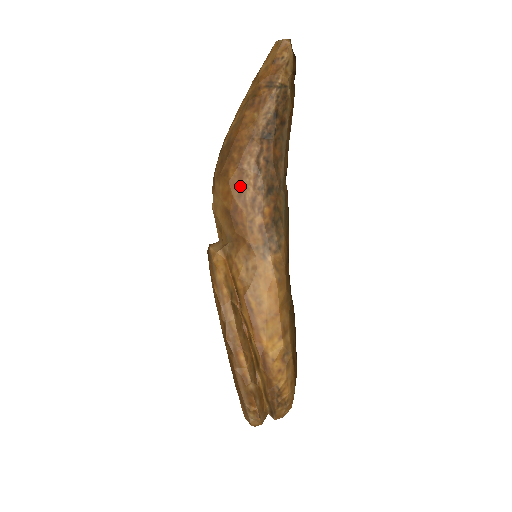
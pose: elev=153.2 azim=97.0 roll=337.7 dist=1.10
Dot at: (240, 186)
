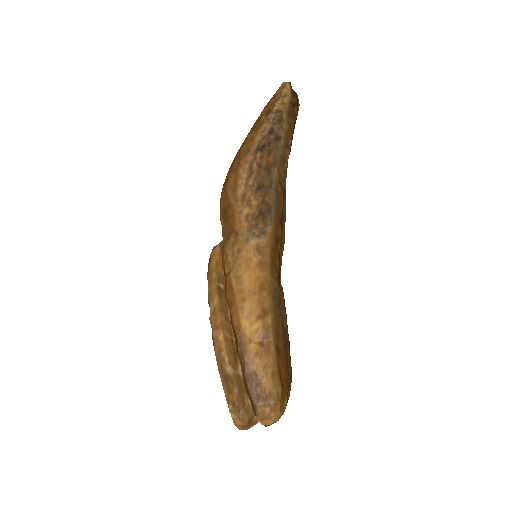
Dot at: (234, 186)
